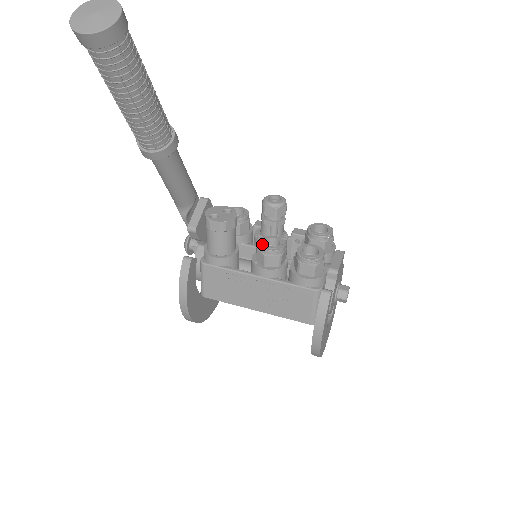
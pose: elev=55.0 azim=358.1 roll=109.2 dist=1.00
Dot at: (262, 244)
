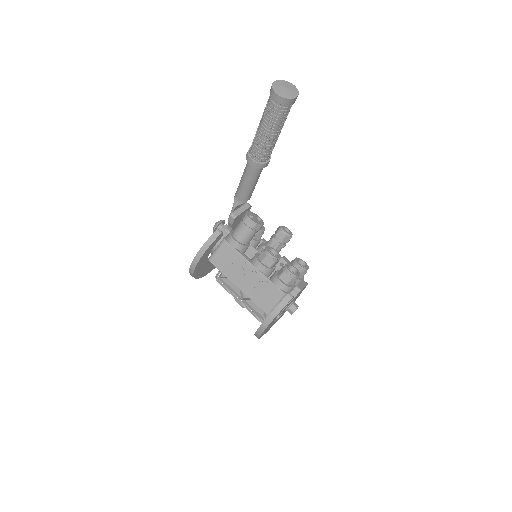
Dot at: (268, 249)
